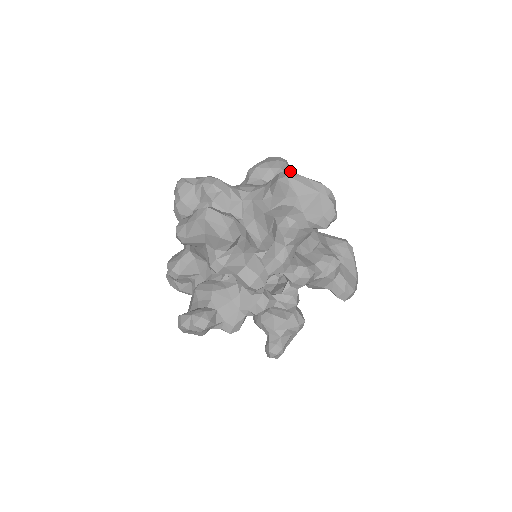
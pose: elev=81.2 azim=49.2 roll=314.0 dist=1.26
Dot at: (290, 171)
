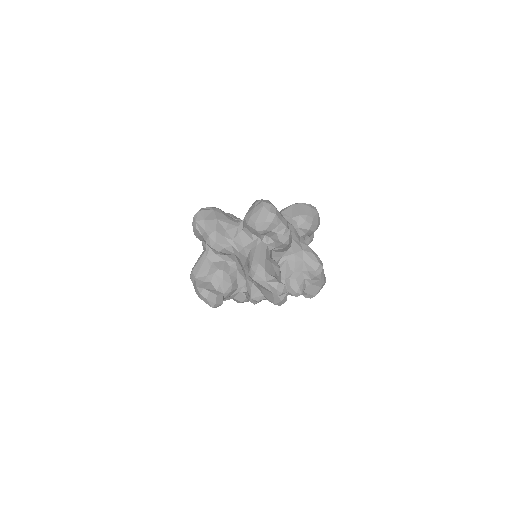
Dot at: (255, 275)
